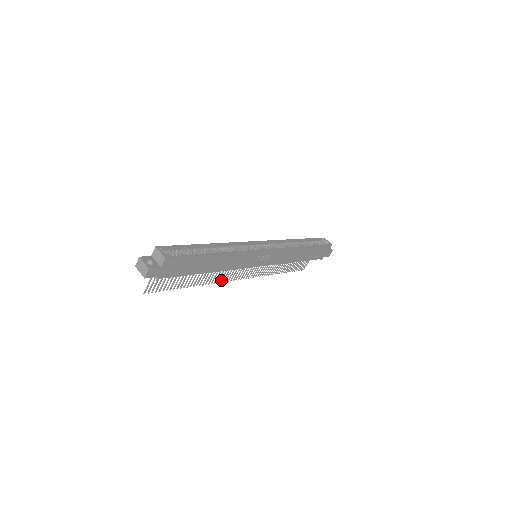
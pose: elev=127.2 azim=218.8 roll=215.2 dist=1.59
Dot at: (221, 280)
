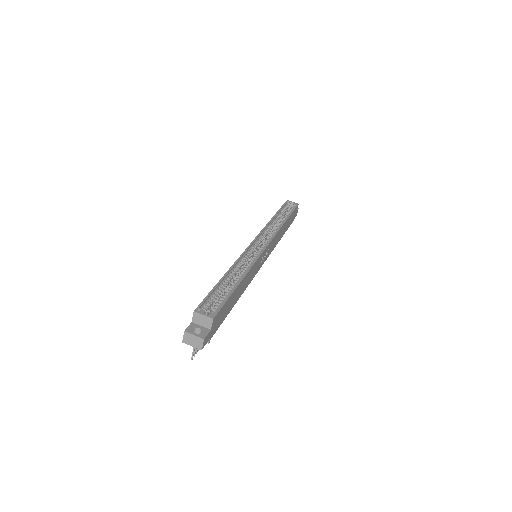
Dot at: occluded
